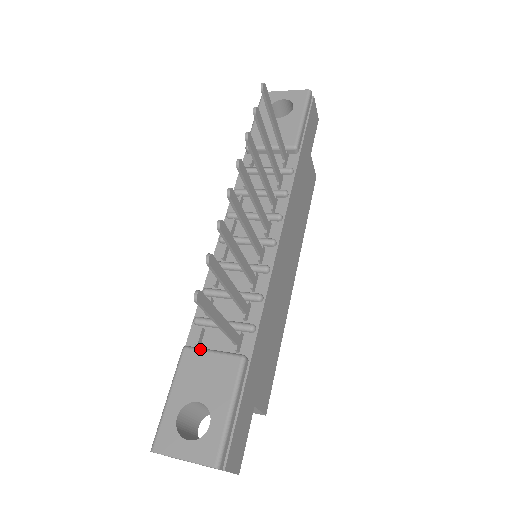
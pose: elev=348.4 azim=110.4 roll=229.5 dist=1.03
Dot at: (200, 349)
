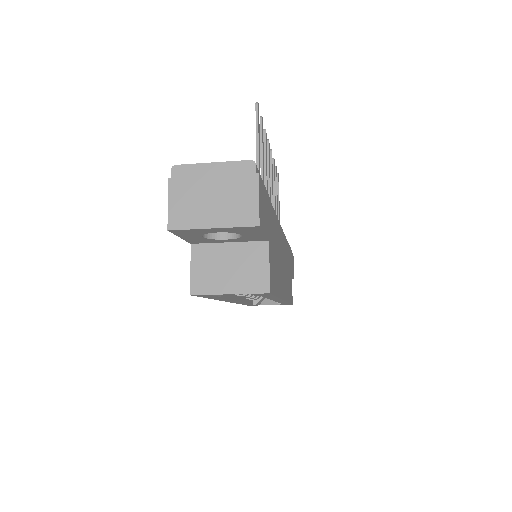
Dot at: occluded
